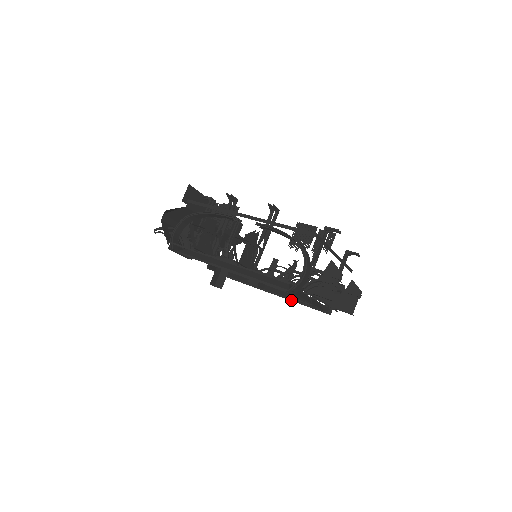
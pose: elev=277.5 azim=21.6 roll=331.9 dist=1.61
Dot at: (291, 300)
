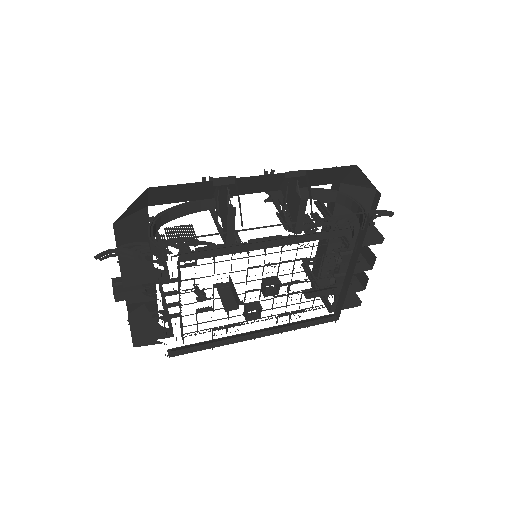
Dot at: (286, 331)
